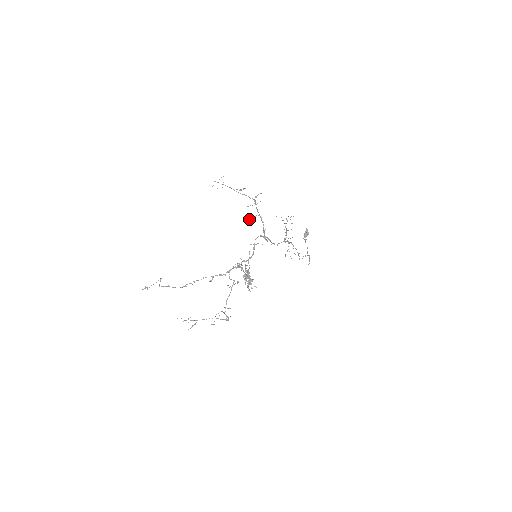
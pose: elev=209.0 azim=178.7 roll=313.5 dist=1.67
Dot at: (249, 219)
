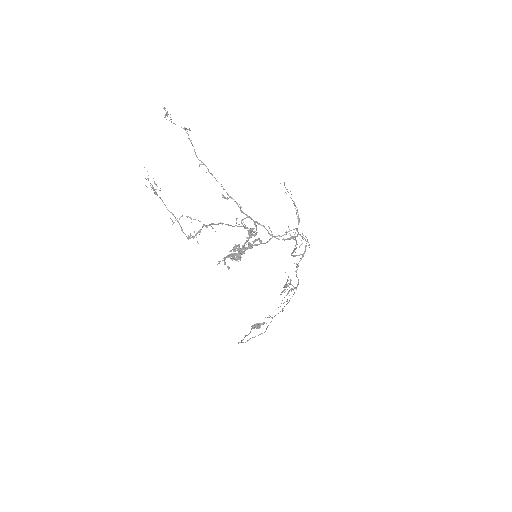
Dot at: (286, 232)
